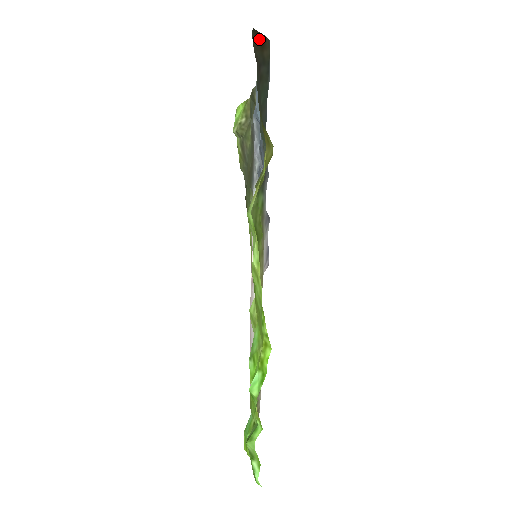
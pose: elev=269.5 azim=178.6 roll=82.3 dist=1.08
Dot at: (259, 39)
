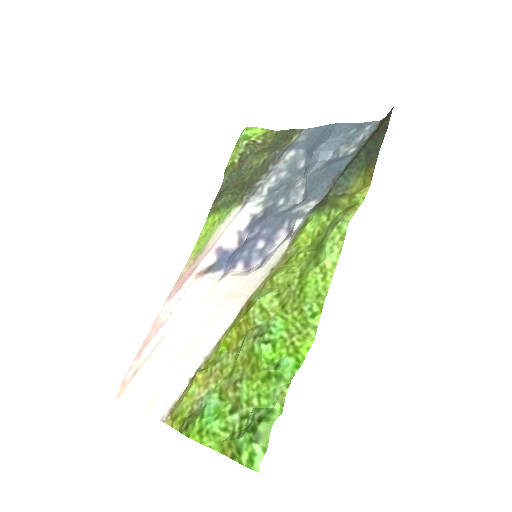
Dot at: (388, 116)
